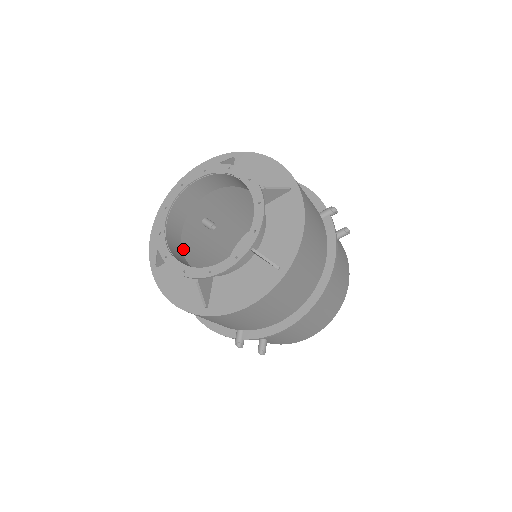
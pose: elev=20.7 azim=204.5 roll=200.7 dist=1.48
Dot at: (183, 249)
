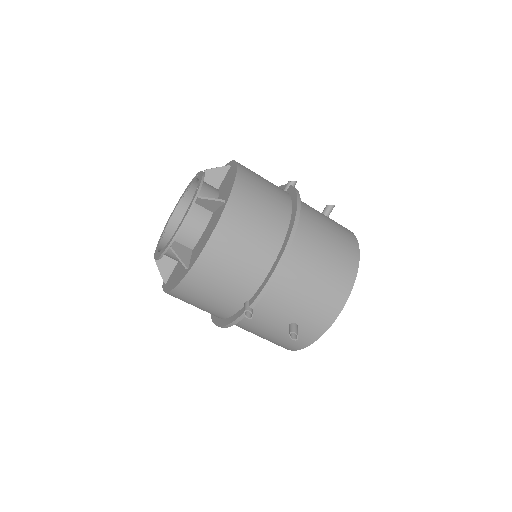
Dot at: occluded
